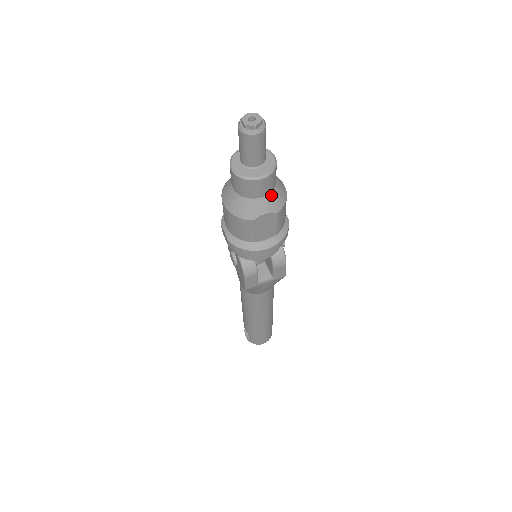
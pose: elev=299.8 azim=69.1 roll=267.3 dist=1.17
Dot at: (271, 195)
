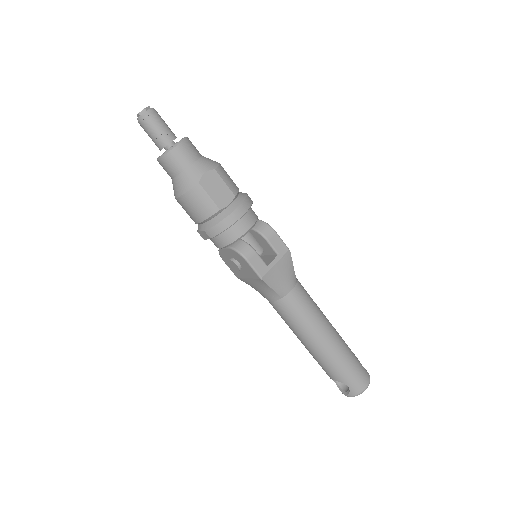
Dot at: (200, 160)
